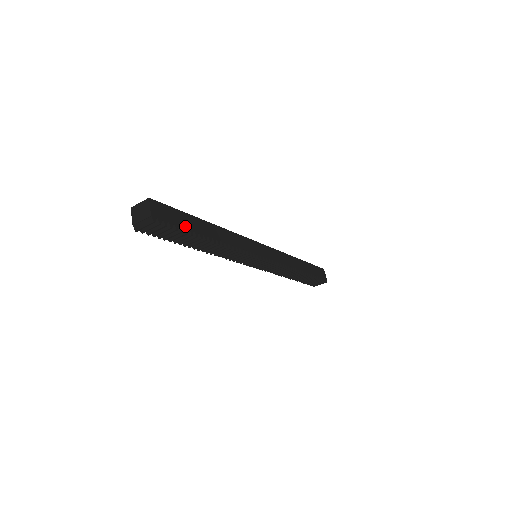
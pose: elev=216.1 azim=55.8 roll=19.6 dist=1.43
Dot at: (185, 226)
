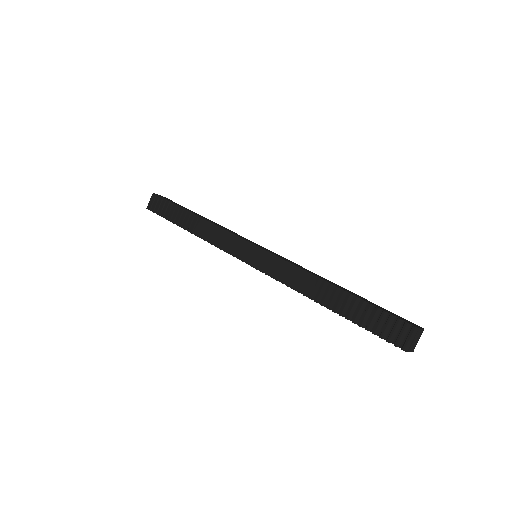
Dot at: (177, 204)
